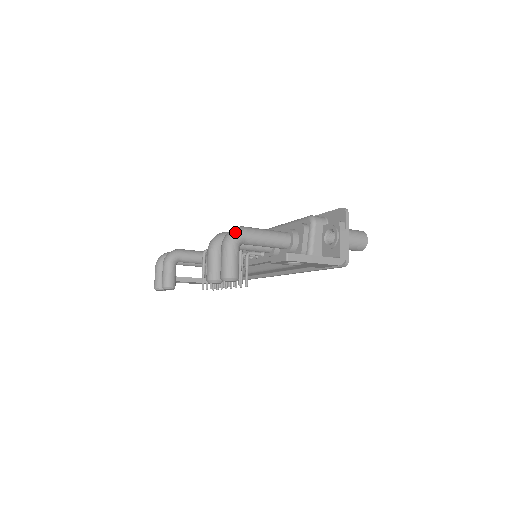
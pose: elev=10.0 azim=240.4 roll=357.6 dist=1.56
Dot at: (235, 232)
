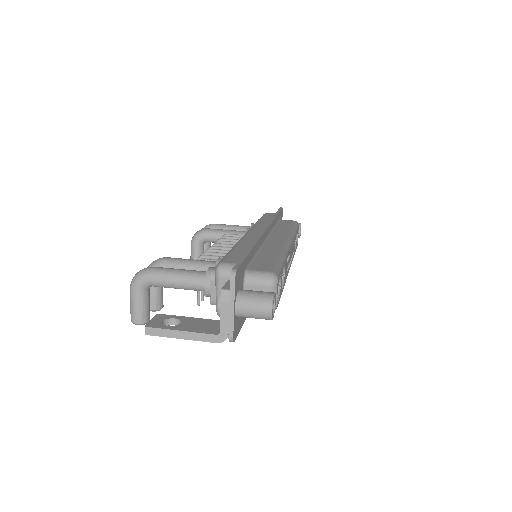
Dot at: (137, 277)
